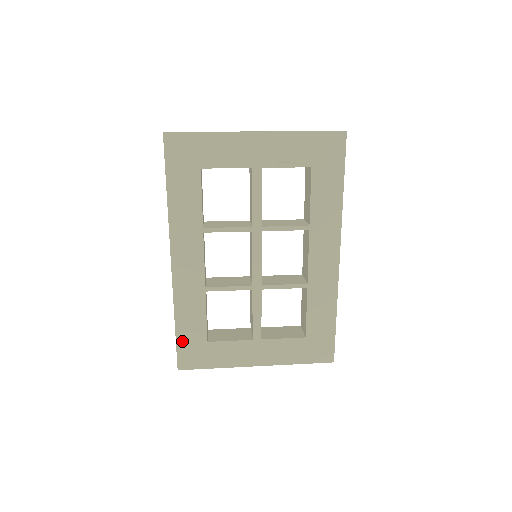
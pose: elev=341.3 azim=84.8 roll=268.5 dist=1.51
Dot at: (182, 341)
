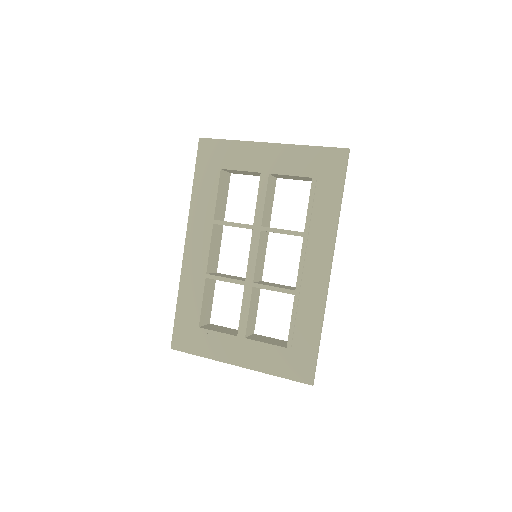
Dot at: (179, 321)
